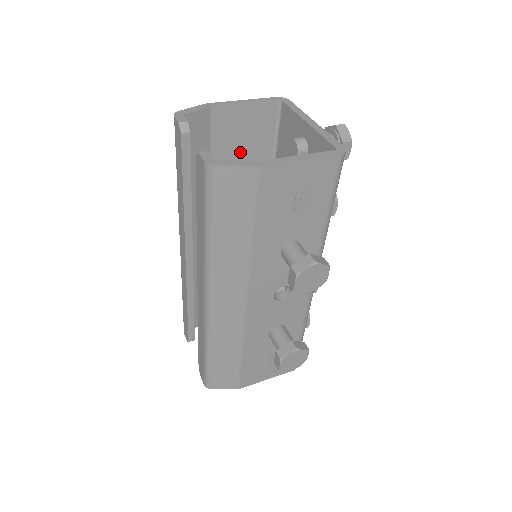
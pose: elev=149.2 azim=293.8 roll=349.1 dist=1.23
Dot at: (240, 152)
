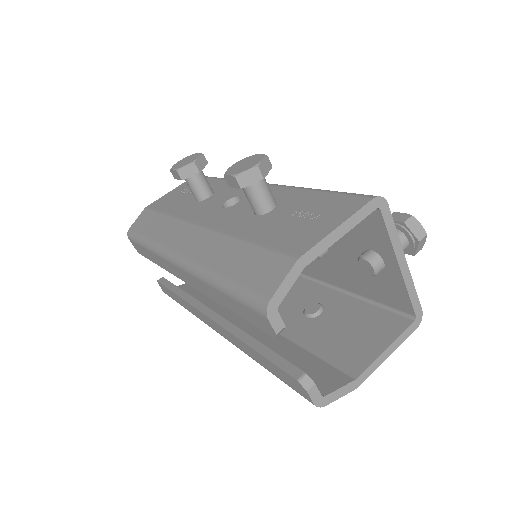
Dot at: occluded
